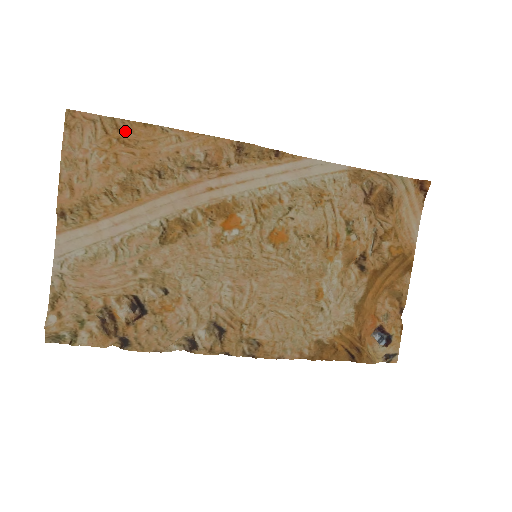
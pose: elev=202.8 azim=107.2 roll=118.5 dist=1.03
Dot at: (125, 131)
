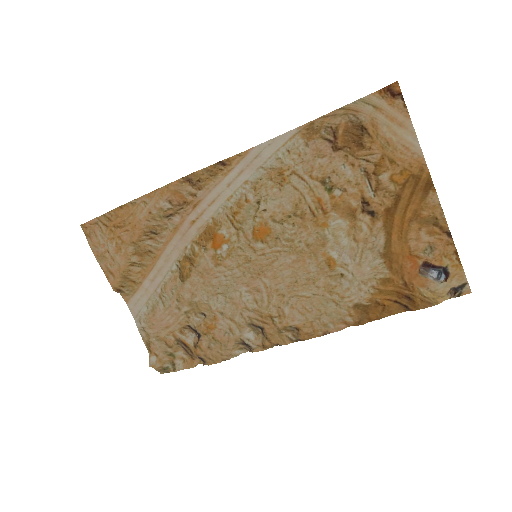
Dot at: (114, 219)
